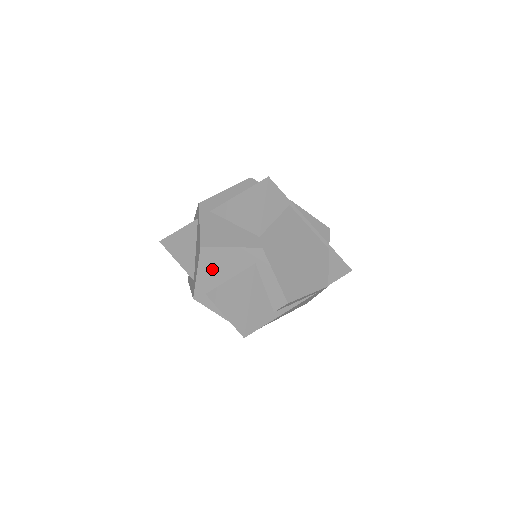
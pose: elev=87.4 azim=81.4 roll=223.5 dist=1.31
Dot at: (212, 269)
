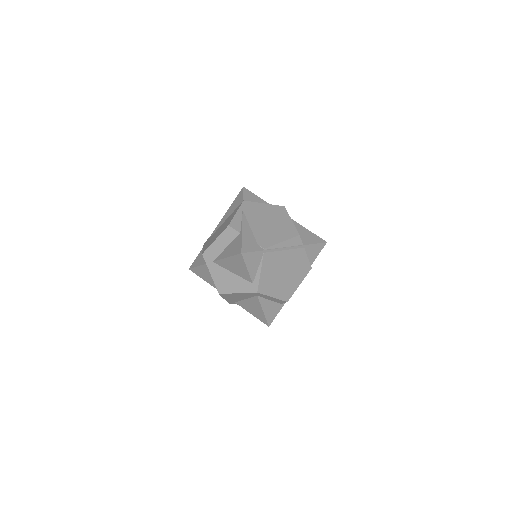
Dot at: (232, 298)
